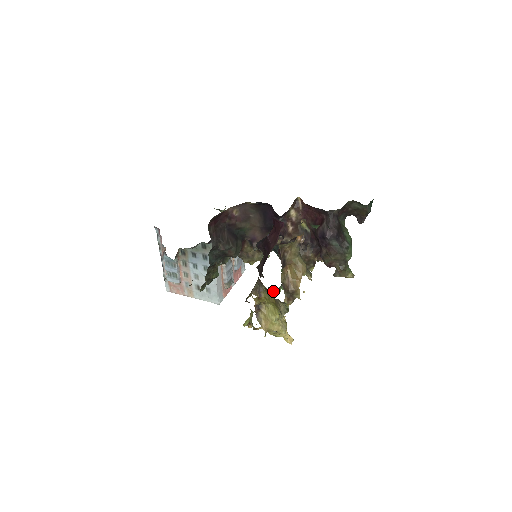
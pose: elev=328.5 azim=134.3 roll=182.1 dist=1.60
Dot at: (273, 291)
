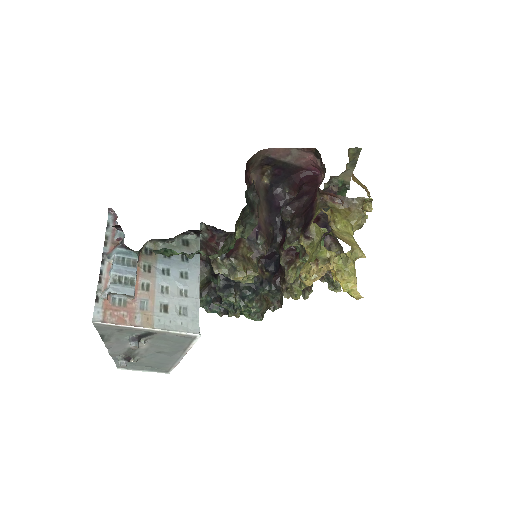
Dot at: occluded
